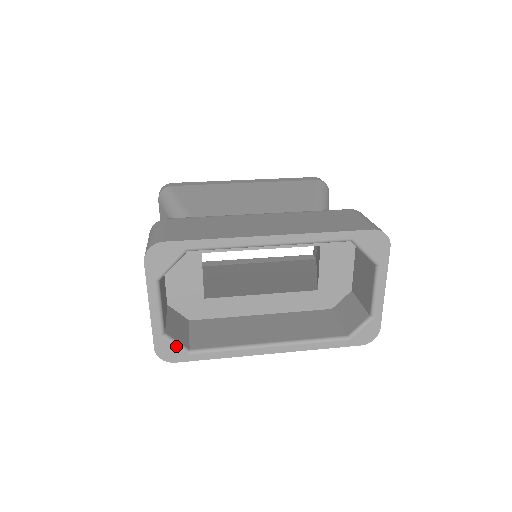
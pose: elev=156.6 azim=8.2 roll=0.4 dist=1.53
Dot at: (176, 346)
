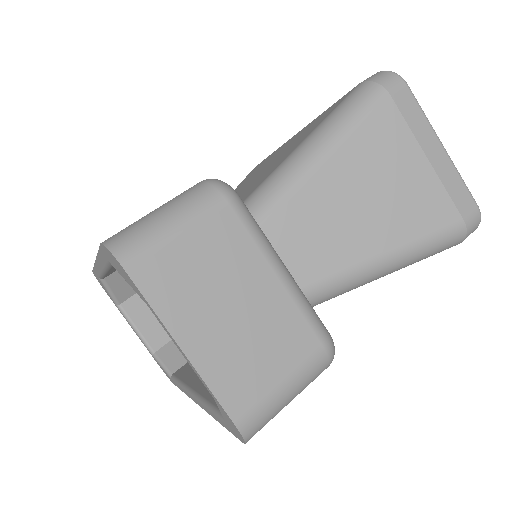
Dot at: (162, 368)
